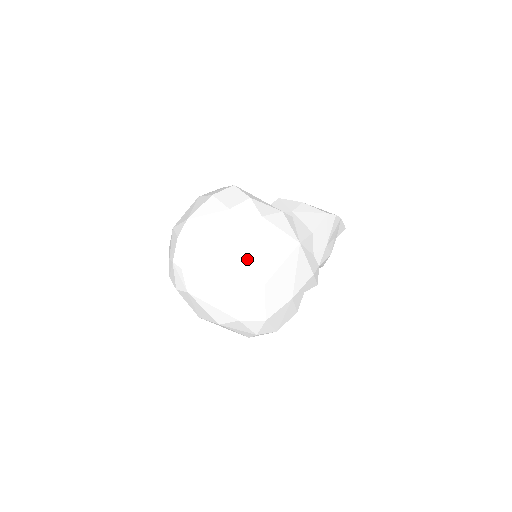
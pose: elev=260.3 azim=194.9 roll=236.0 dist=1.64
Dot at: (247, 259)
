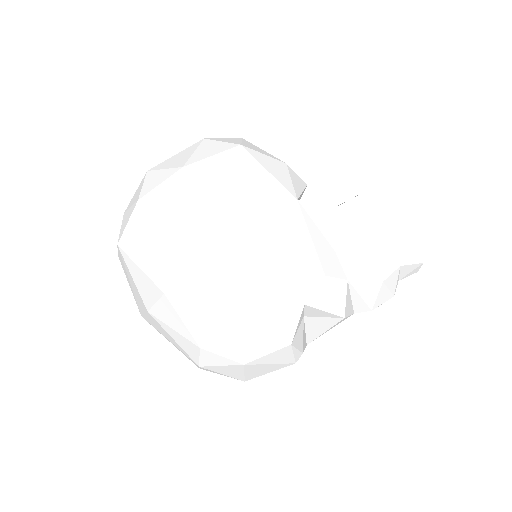
Dot at: (197, 190)
